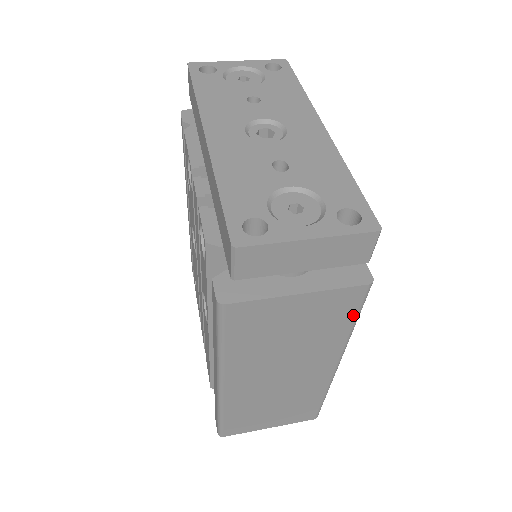
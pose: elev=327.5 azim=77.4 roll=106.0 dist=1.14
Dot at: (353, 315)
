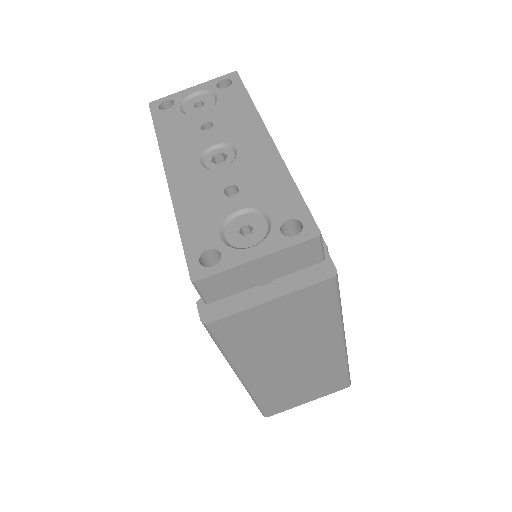
Dot at: (333, 303)
